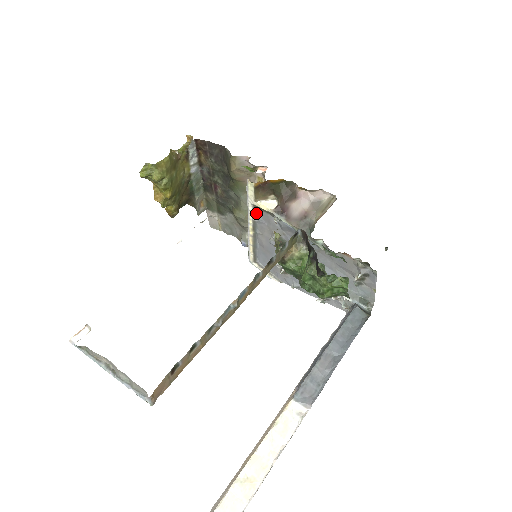
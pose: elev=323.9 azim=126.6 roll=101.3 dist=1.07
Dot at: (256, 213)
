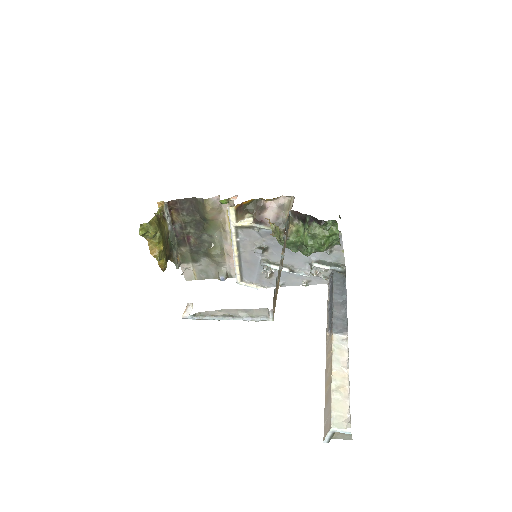
Dot at: (238, 234)
